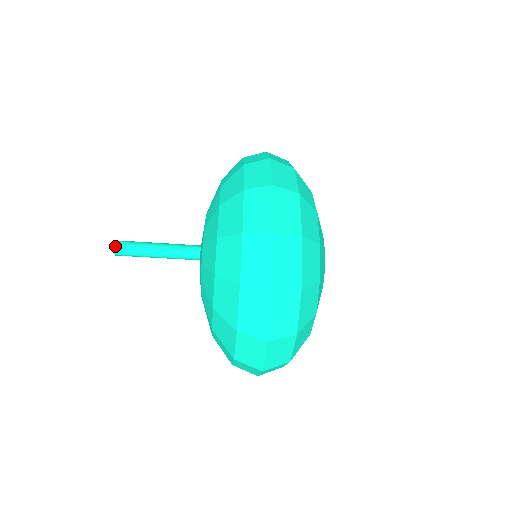
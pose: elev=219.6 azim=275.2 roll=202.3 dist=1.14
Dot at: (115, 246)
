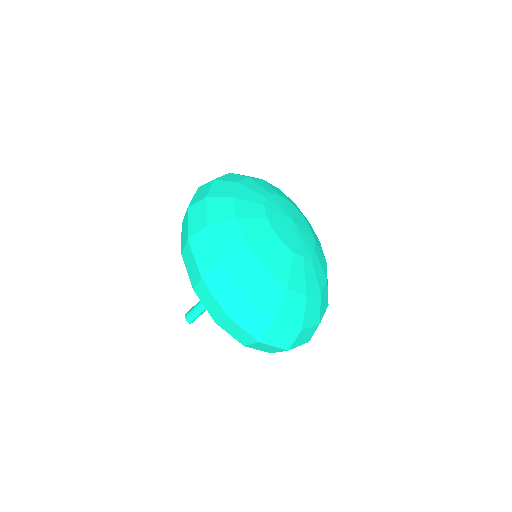
Dot at: (186, 319)
